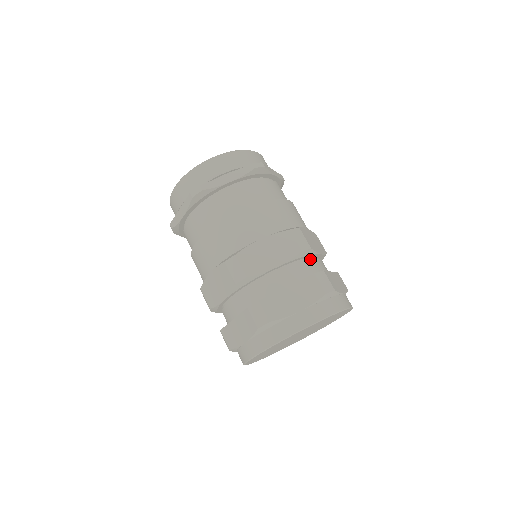
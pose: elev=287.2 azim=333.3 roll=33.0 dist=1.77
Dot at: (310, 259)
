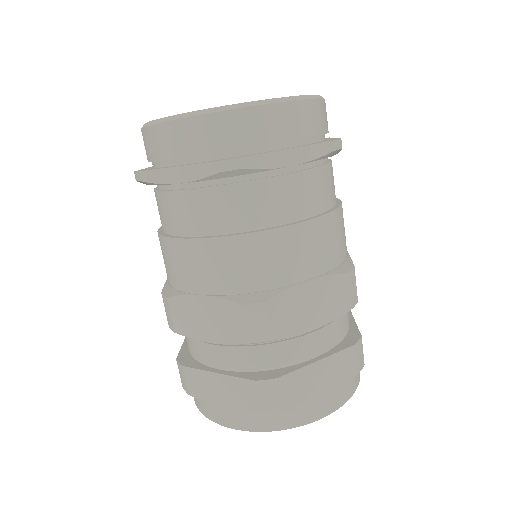
Dot at: (278, 342)
